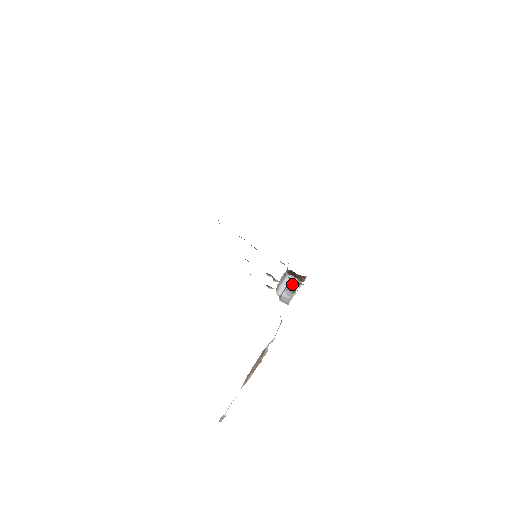
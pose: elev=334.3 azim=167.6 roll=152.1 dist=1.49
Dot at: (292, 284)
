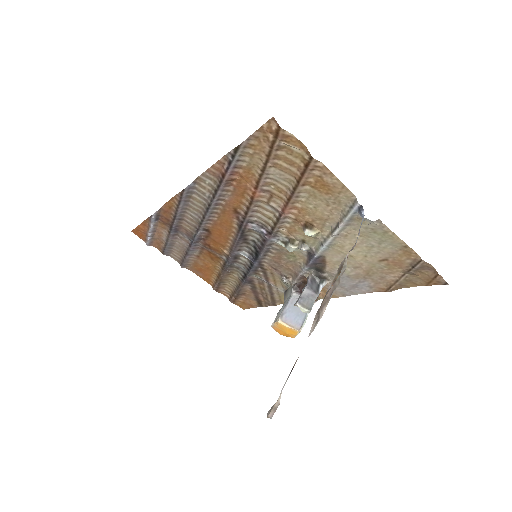
Dot at: (314, 280)
